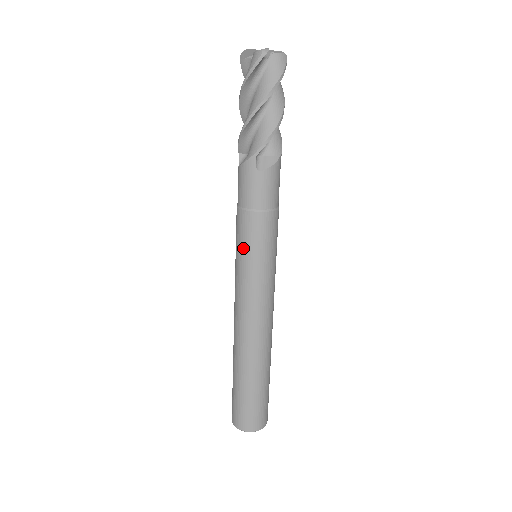
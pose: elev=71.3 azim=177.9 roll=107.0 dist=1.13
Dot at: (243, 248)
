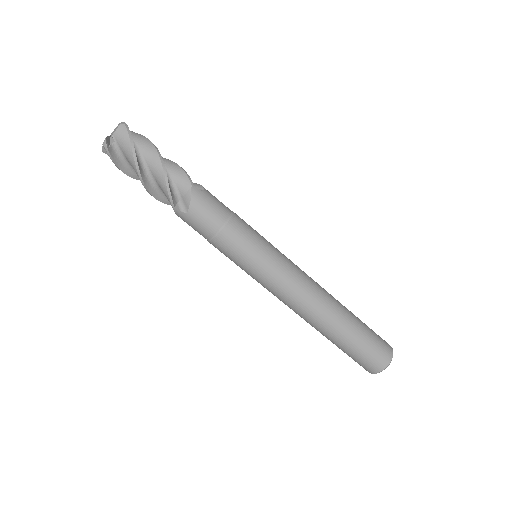
Dot at: (236, 264)
